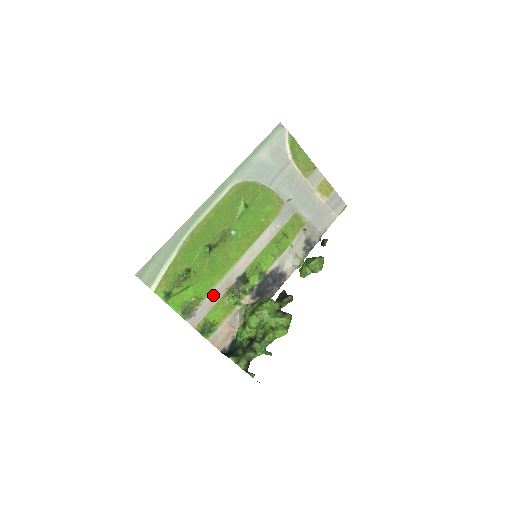
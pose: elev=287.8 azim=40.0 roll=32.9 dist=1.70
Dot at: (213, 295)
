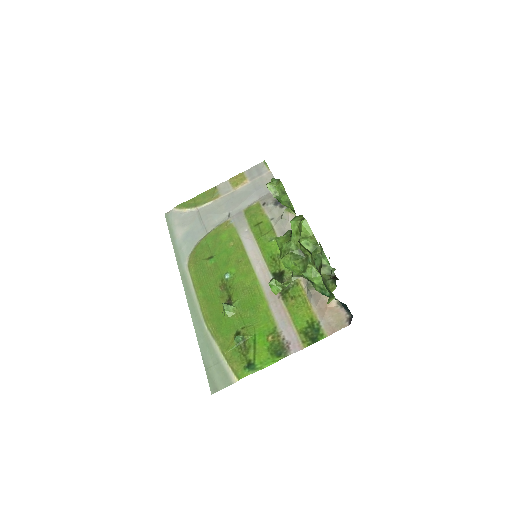
Dot at: (278, 315)
